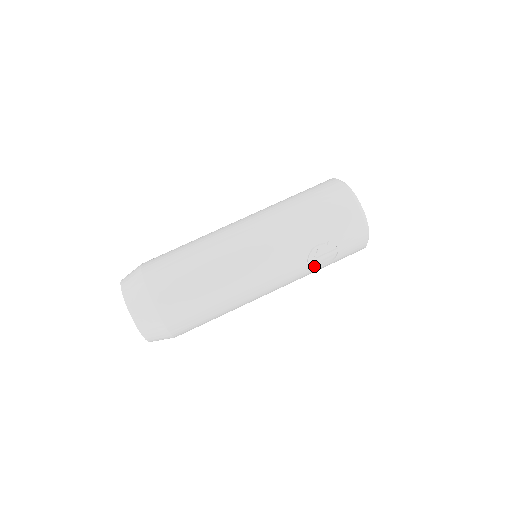
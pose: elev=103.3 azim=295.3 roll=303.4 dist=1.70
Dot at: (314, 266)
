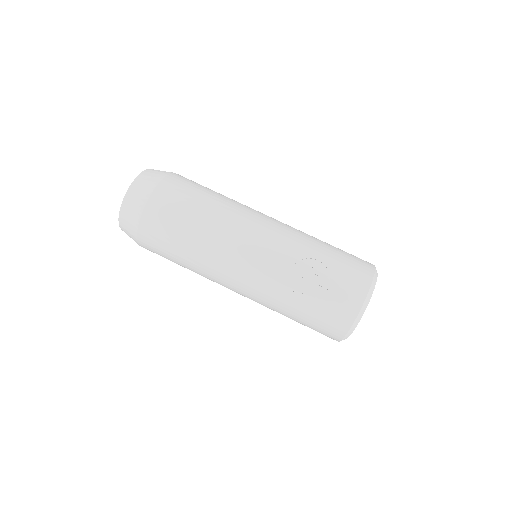
Dot at: (297, 282)
